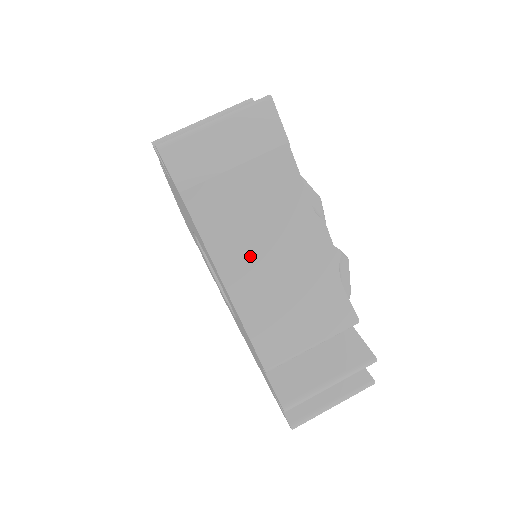
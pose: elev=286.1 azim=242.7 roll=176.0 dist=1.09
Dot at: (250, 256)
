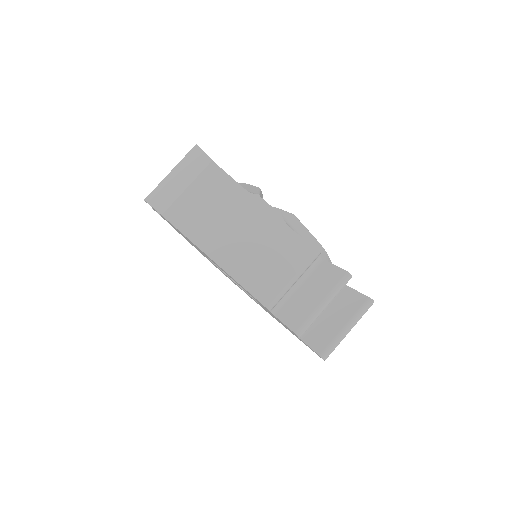
Dot at: (220, 235)
